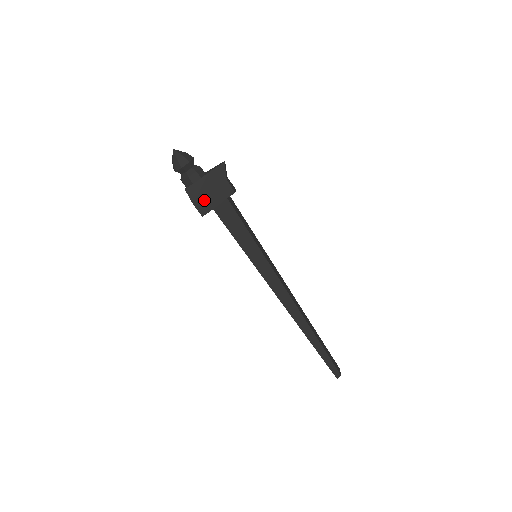
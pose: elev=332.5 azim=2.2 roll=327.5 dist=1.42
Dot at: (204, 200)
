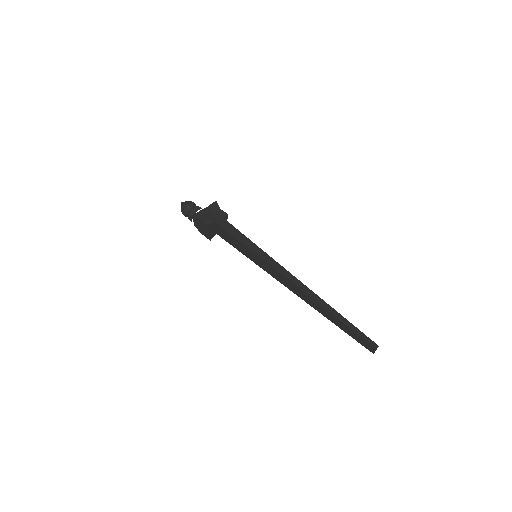
Dot at: (207, 217)
